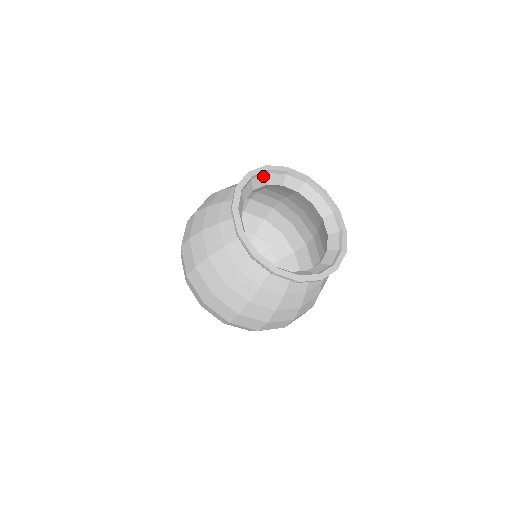
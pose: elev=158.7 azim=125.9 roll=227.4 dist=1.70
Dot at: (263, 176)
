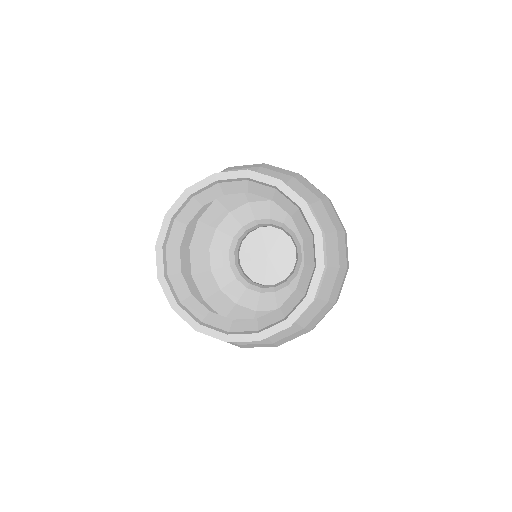
Dot at: (240, 182)
